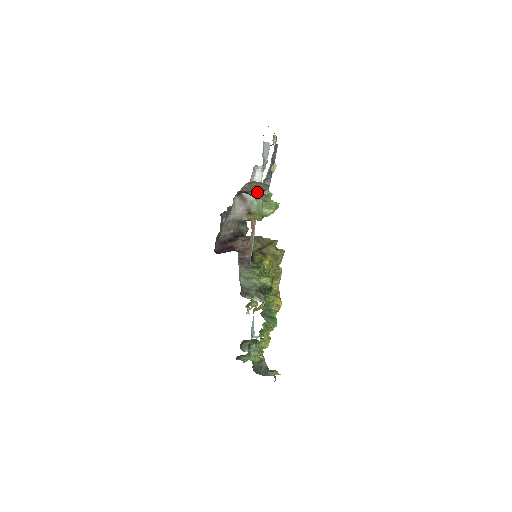
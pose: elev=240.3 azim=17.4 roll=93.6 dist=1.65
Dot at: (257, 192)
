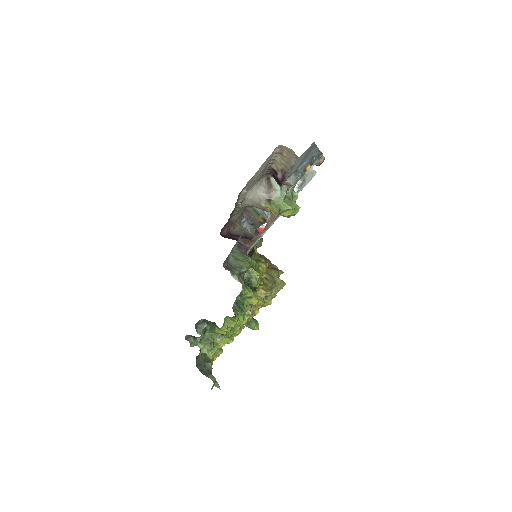
Dot at: (285, 173)
